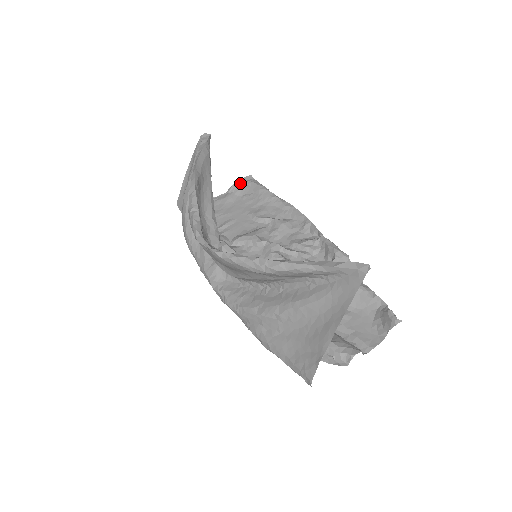
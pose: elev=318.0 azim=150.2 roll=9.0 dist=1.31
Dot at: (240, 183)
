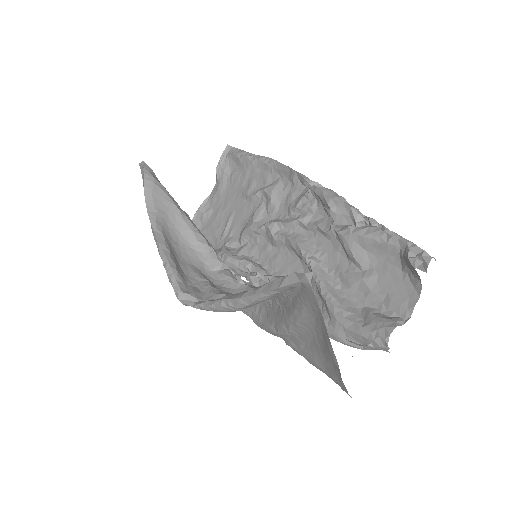
Dot at: (221, 164)
